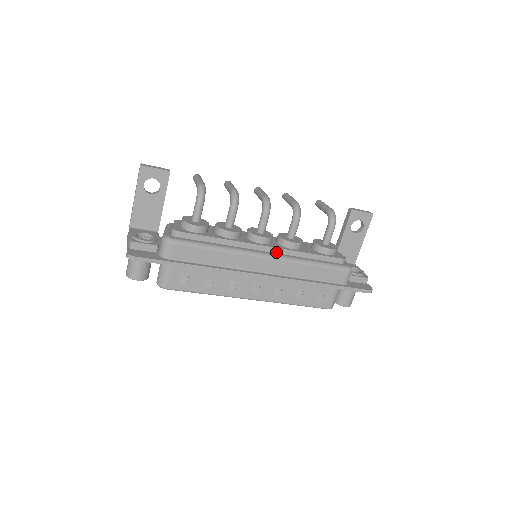
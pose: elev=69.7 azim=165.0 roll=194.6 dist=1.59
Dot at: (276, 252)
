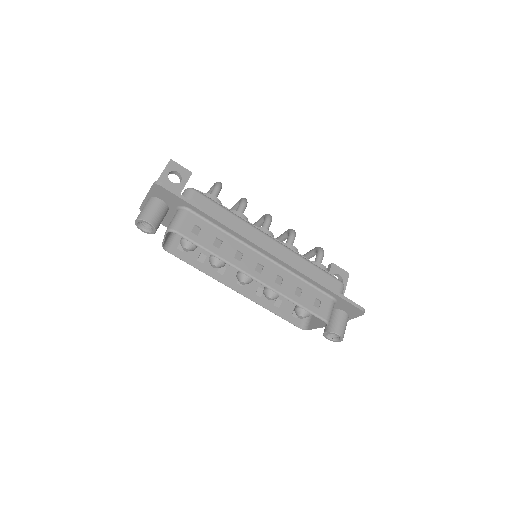
Dot at: occluded
